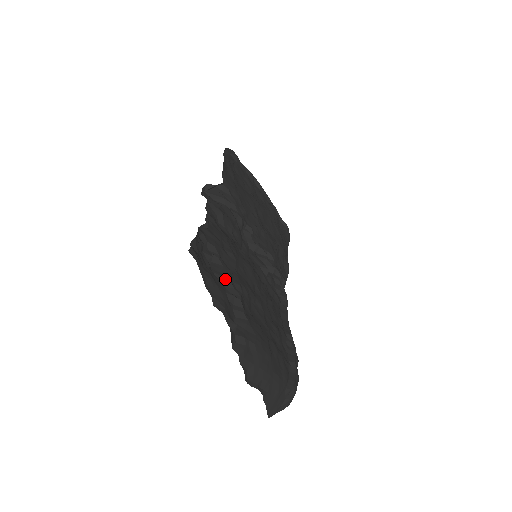
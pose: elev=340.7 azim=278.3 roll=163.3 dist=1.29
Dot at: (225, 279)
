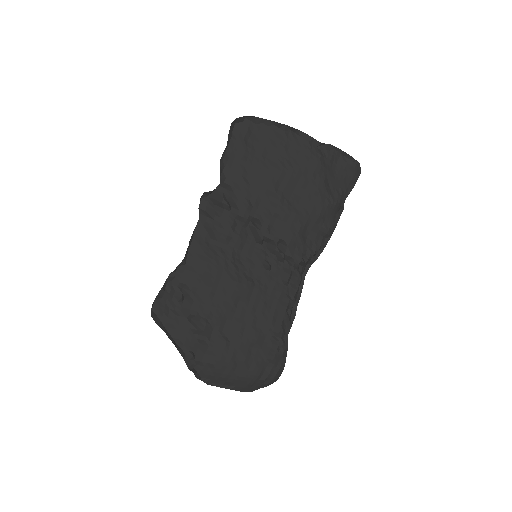
Dot at: (192, 315)
